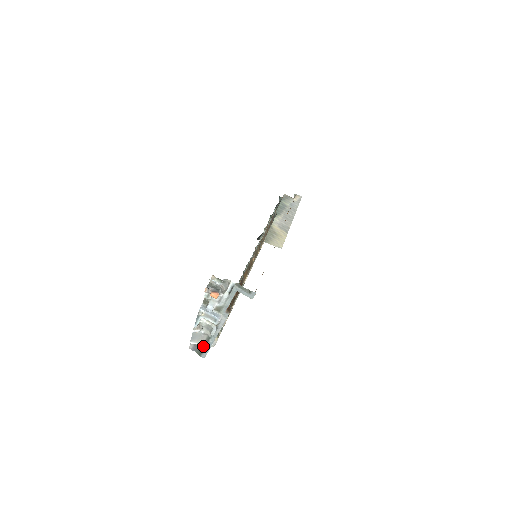
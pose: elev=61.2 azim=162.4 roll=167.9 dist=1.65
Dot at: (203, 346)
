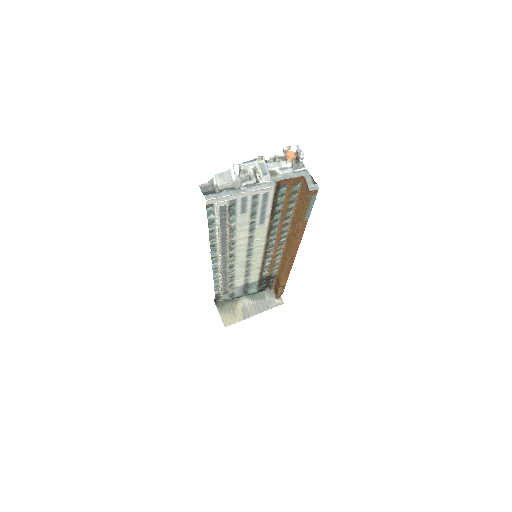
Dot at: (218, 190)
